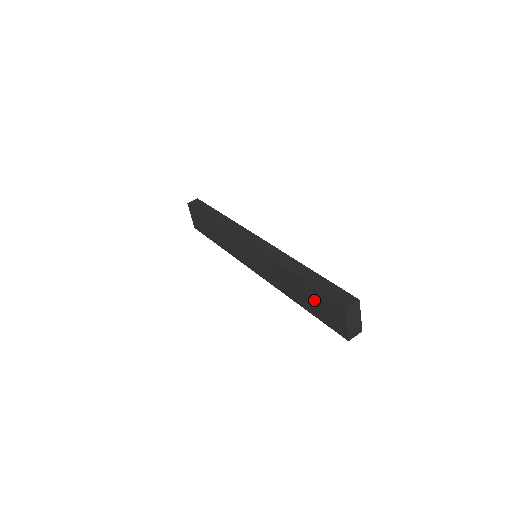
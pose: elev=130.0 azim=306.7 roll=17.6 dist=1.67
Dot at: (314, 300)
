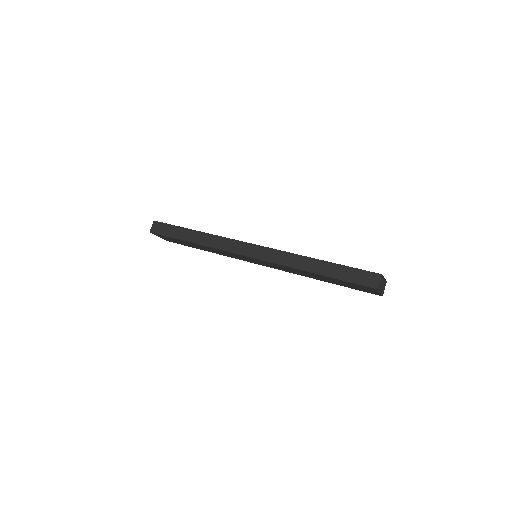
Dot at: (340, 282)
